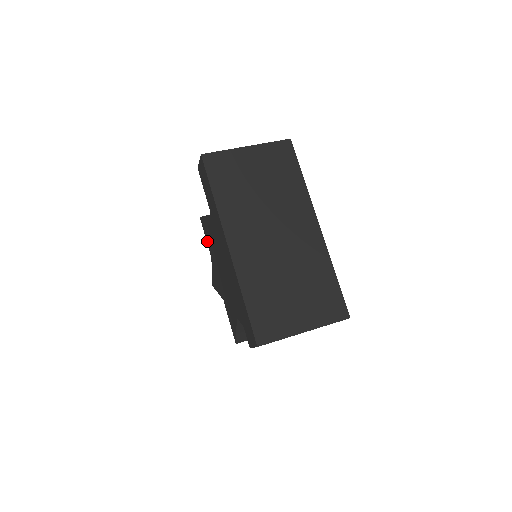
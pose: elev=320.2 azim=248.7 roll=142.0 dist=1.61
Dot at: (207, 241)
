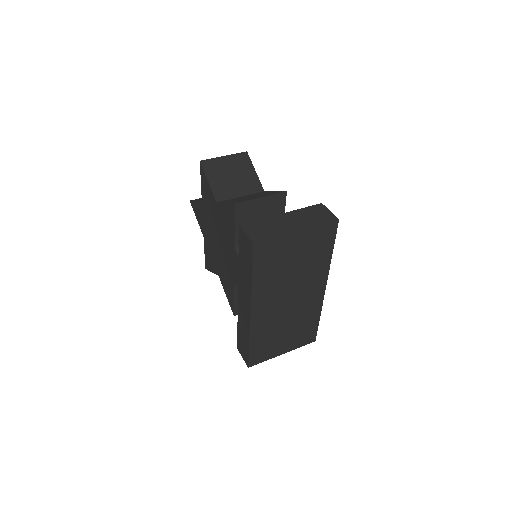
Dot at: (202, 189)
